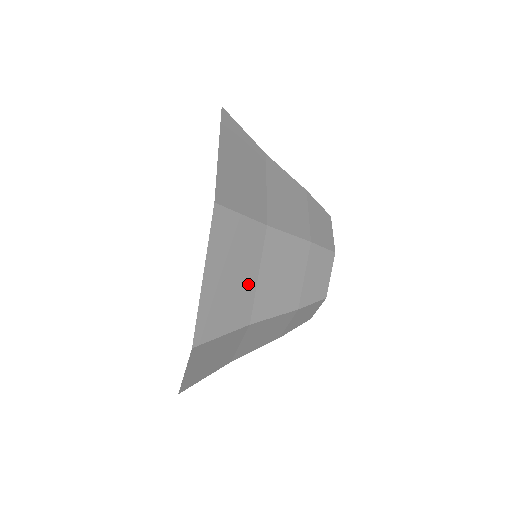
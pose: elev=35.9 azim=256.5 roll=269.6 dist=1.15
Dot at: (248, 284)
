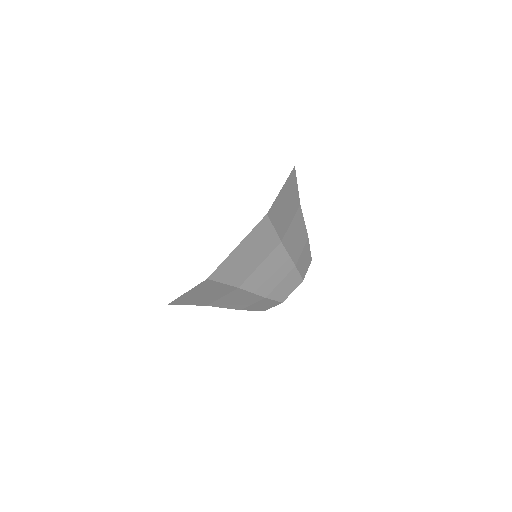
Dot at: (288, 220)
